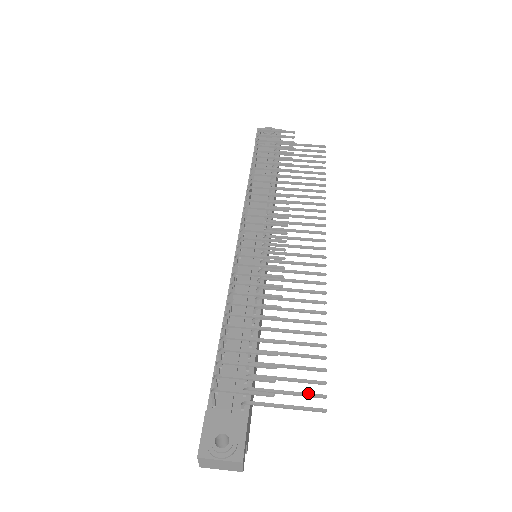
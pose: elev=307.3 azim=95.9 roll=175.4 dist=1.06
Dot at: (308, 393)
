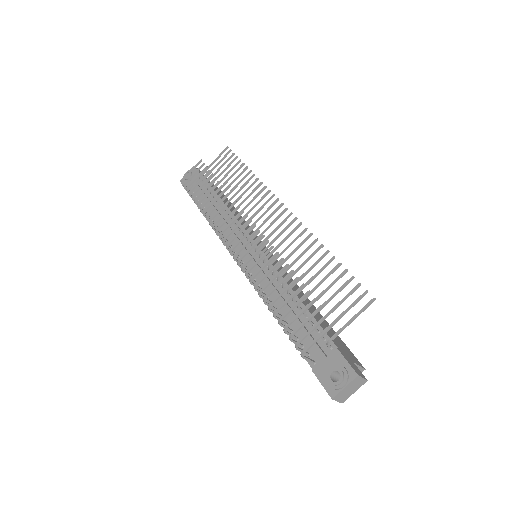
Dot at: (356, 300)
